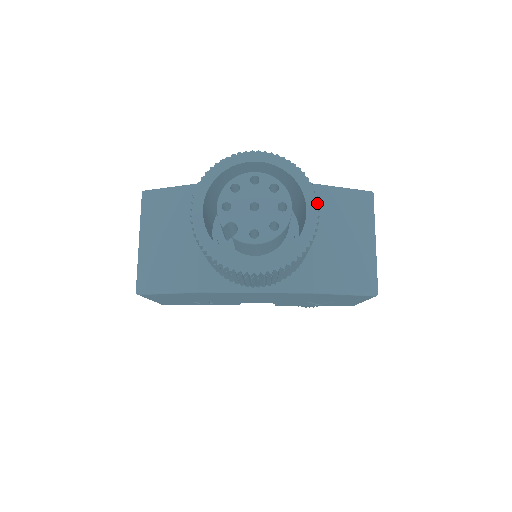
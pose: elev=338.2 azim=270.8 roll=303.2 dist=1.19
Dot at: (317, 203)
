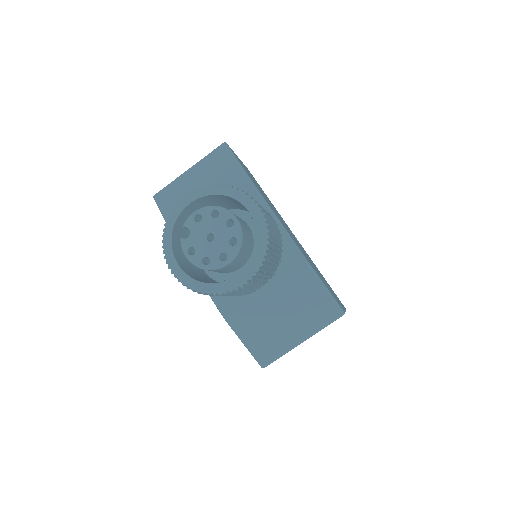
Dot at: (249, 279)
